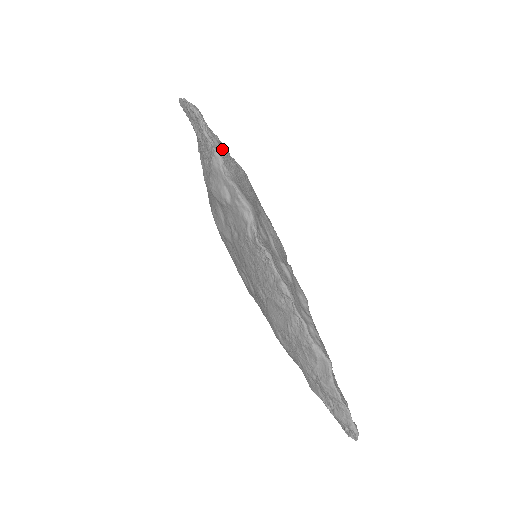
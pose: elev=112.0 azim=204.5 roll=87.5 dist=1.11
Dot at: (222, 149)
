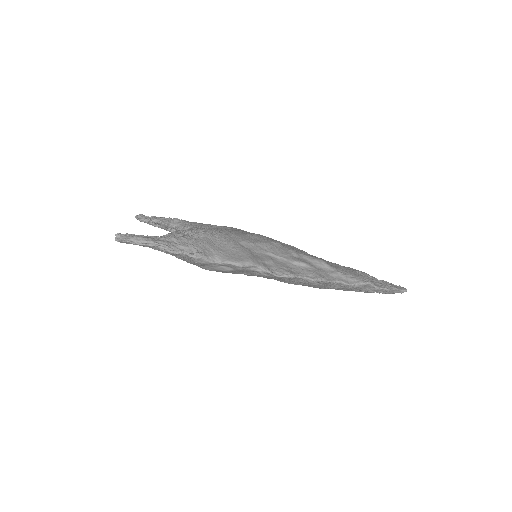
Dot at: (191, 246)
